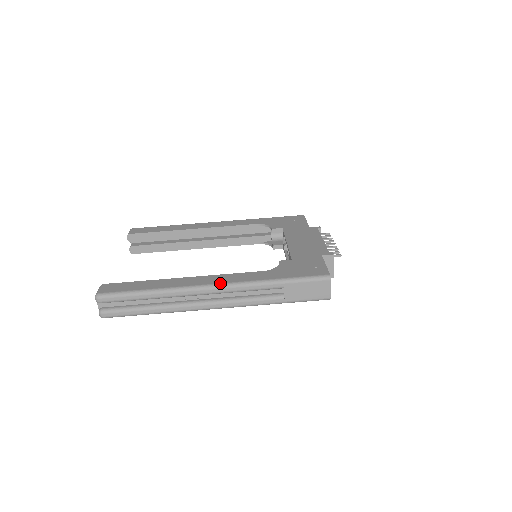
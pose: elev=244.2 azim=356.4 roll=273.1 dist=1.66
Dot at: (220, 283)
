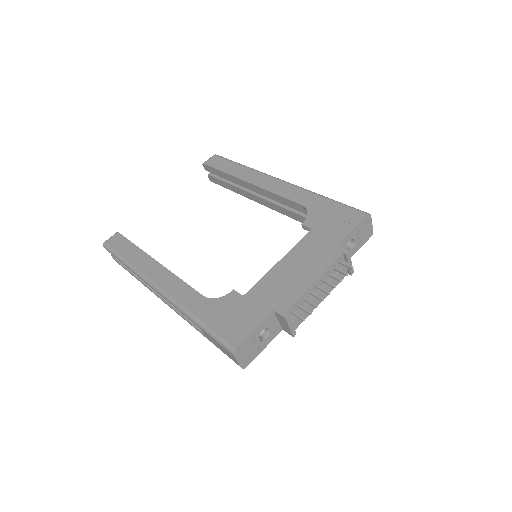
Dot at: (161, 288)
